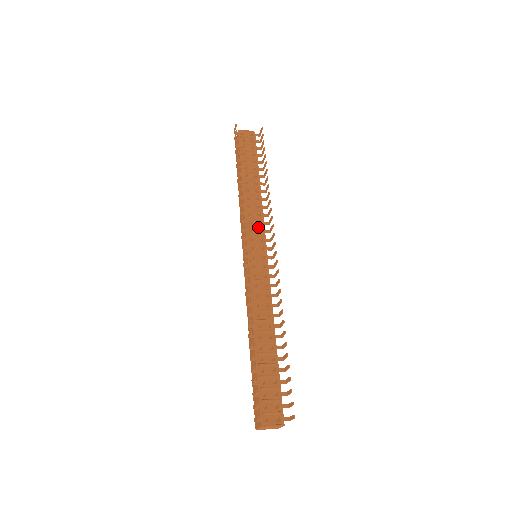
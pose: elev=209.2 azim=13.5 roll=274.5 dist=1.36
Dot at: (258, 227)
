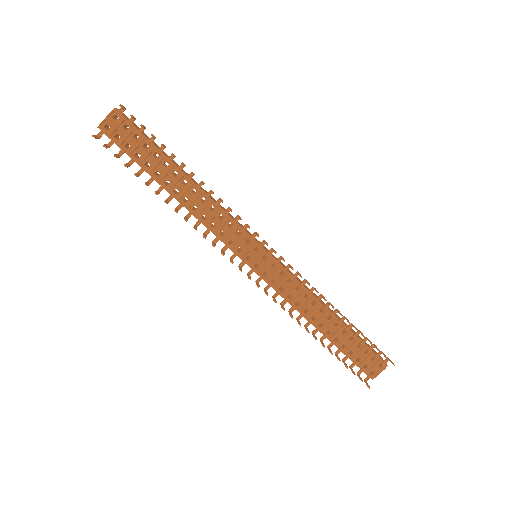
Dot at: (233, 232)
